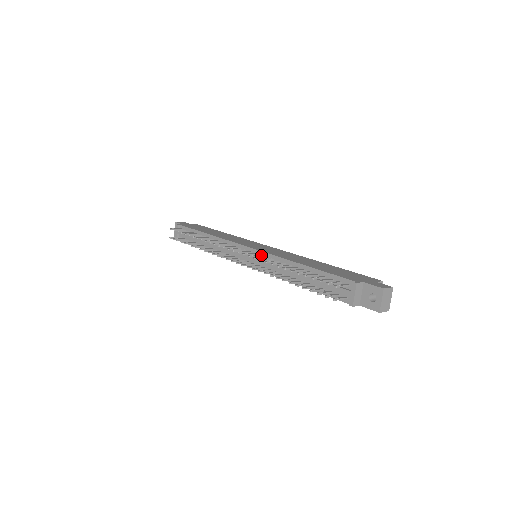
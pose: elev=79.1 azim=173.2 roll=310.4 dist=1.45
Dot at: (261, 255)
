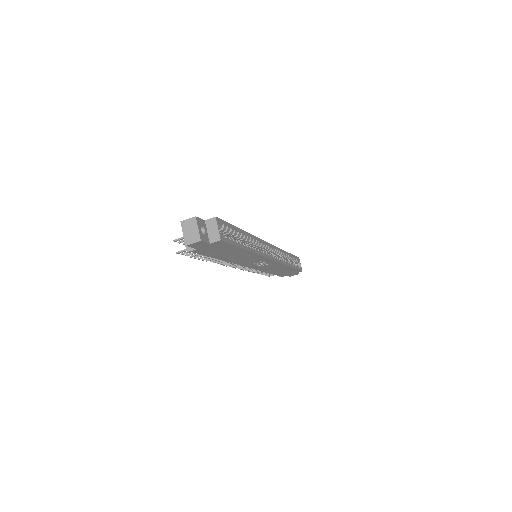
Dot at: occluded
